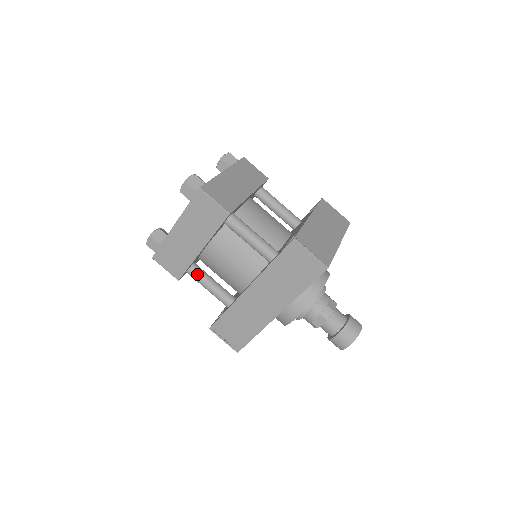
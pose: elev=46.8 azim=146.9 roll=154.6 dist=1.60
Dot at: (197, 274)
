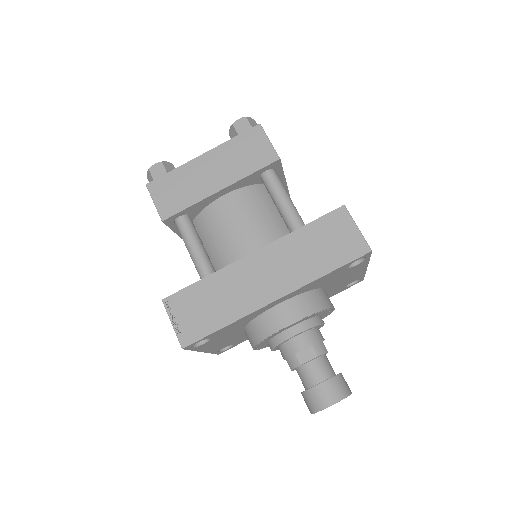
Dot at: (189, 225)
